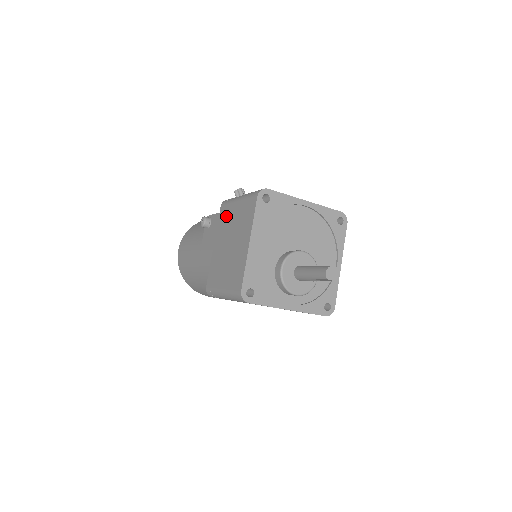
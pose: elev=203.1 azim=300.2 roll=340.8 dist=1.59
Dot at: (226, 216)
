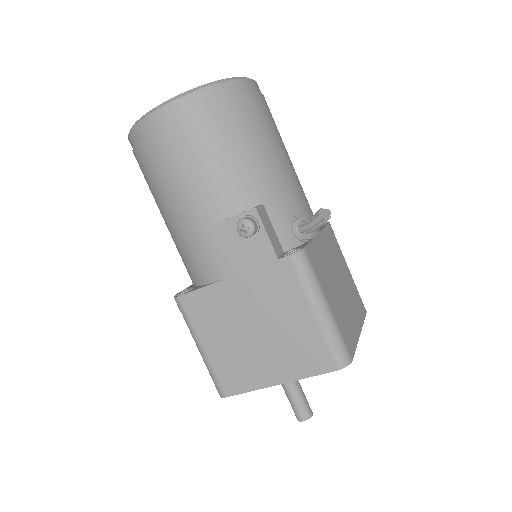
Dot at: (282, 291)
